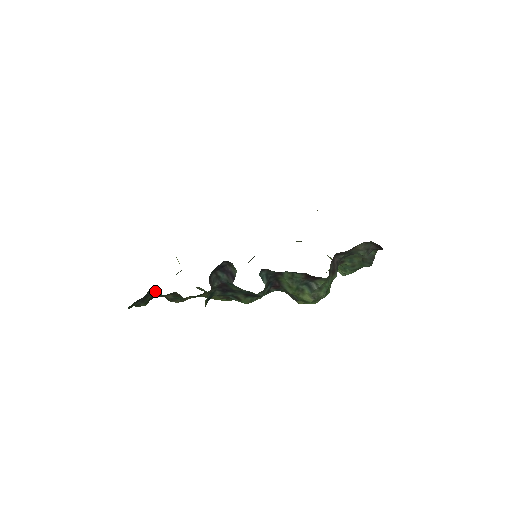
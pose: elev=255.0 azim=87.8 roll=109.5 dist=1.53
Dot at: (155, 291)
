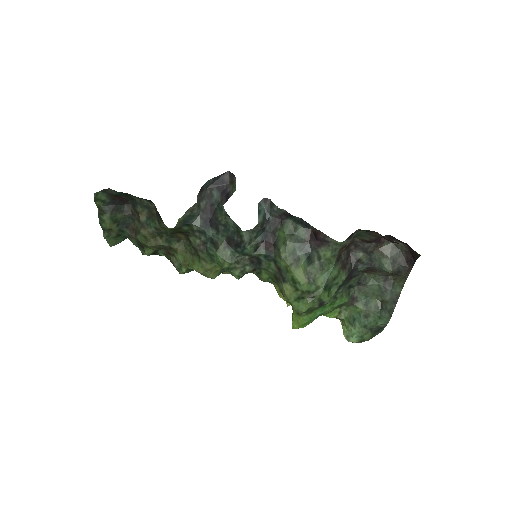
Dot at: (132, 209)
